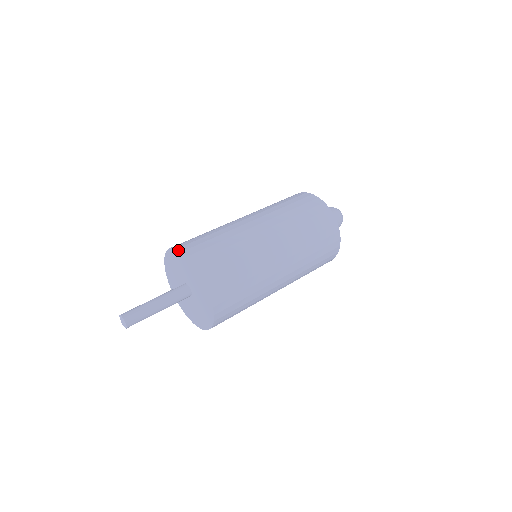
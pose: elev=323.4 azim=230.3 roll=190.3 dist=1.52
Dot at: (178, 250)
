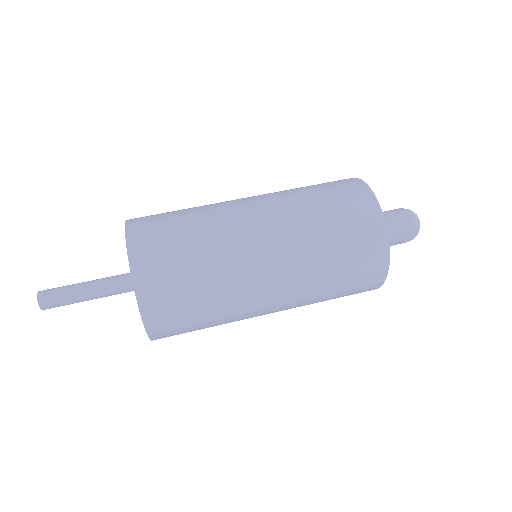
Dot at: (128, 257)
